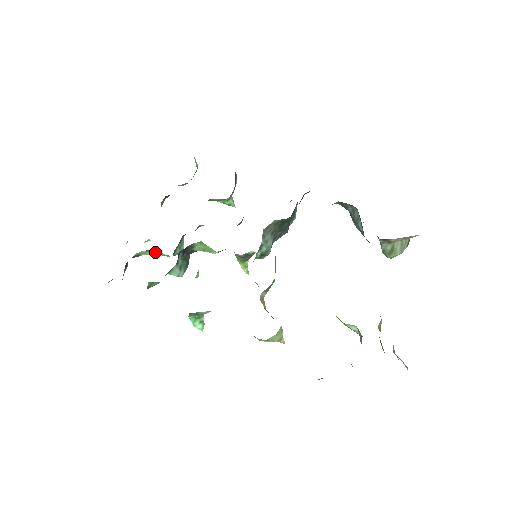
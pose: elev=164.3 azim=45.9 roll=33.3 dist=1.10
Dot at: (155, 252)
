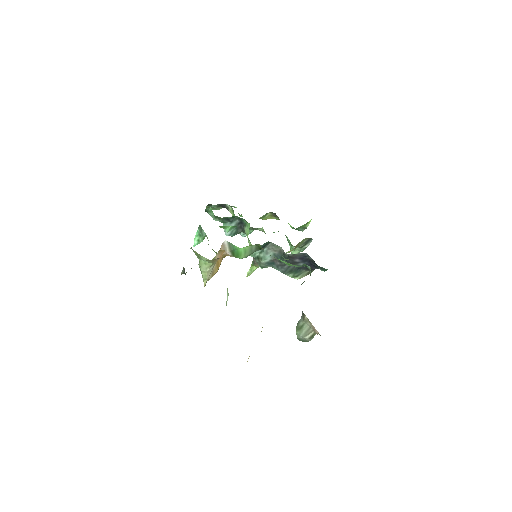
Dot at: (234, 214)
